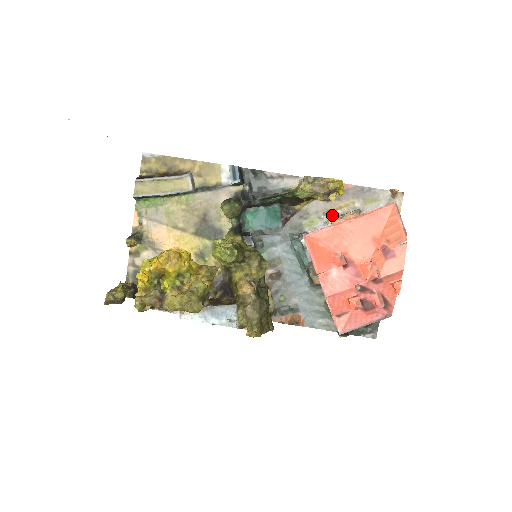
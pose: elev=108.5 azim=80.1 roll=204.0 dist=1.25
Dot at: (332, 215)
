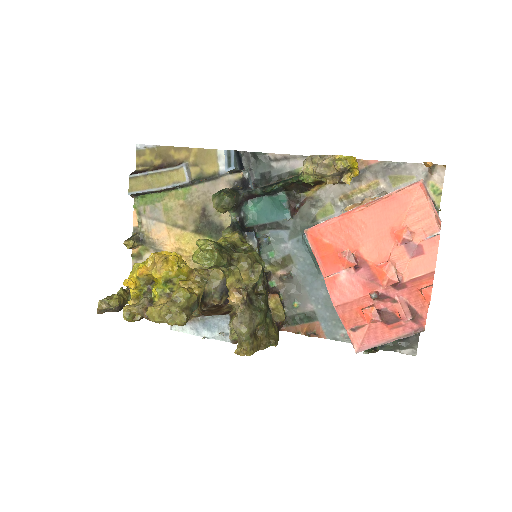
Dot at: (351, 201)
